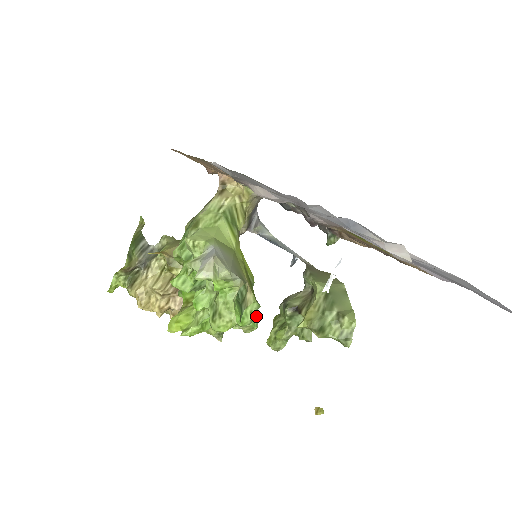
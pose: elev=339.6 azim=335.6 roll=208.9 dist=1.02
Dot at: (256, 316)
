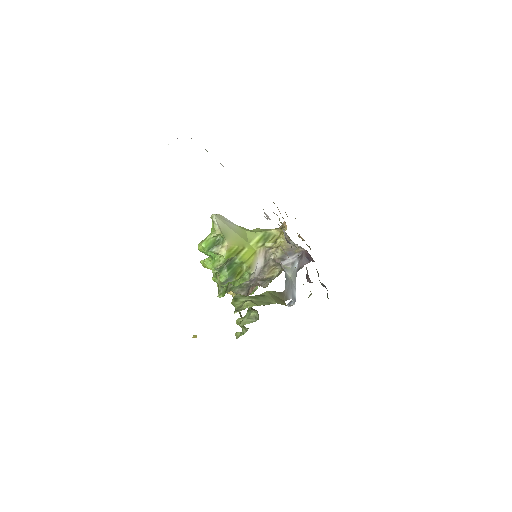
Dot at: (227, 278)
